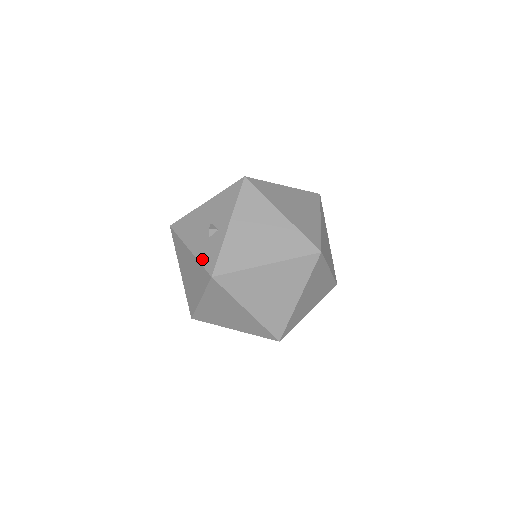
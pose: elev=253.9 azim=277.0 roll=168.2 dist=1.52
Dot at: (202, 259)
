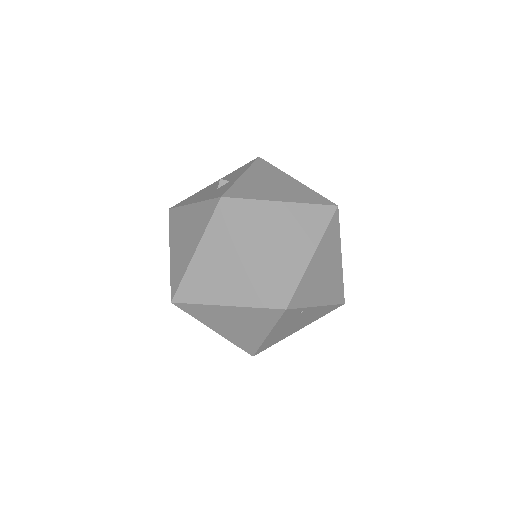
Dot at: (209, 197)
